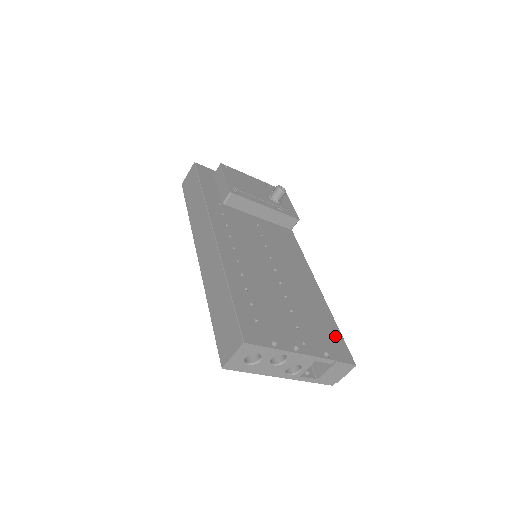
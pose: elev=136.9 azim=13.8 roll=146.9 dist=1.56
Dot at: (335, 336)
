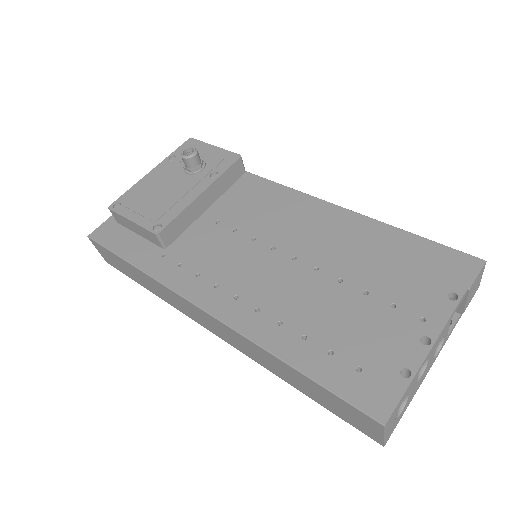
Dot at: (429, 254)
